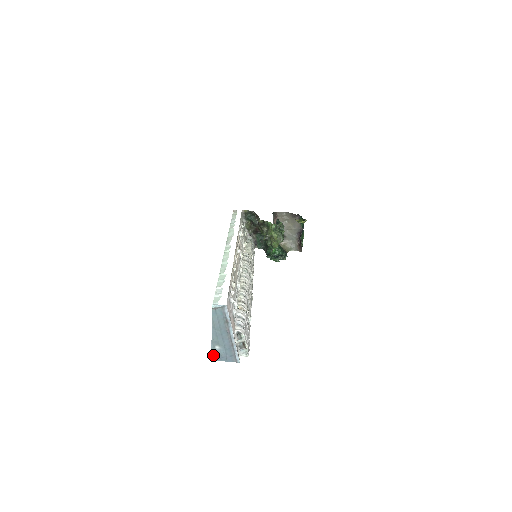
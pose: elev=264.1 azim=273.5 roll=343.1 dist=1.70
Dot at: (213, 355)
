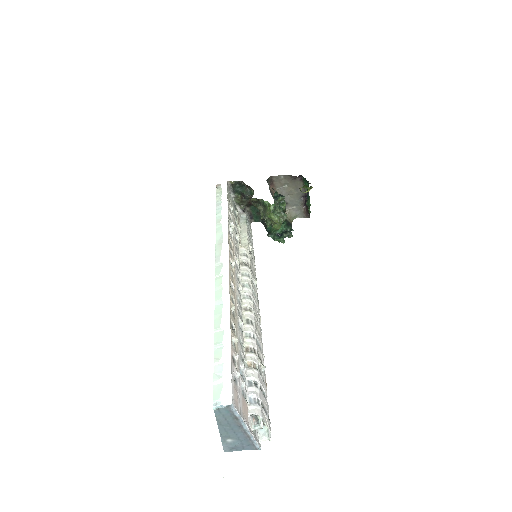
Dot at: (225, 447)
